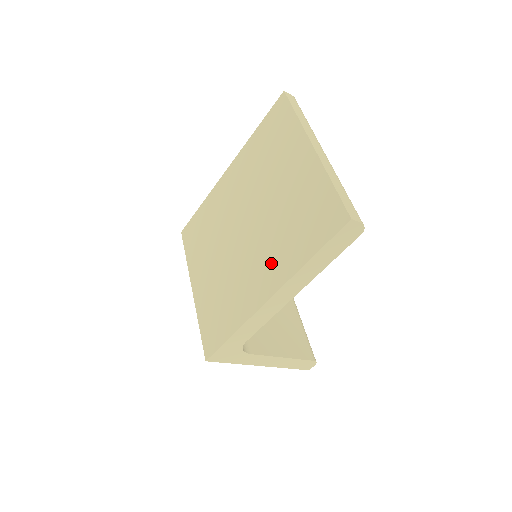
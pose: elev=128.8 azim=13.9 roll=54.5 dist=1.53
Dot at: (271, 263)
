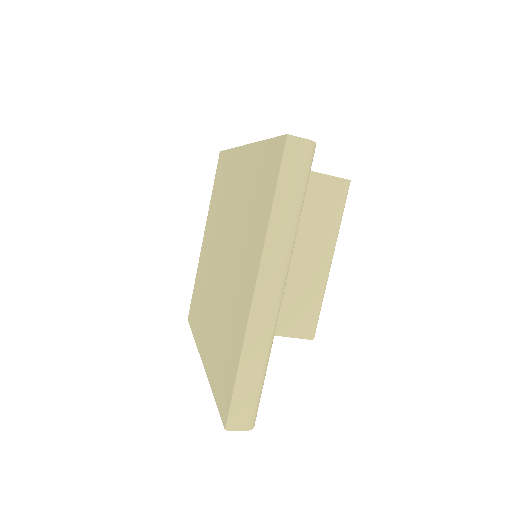
Dot at: (210, 335)
